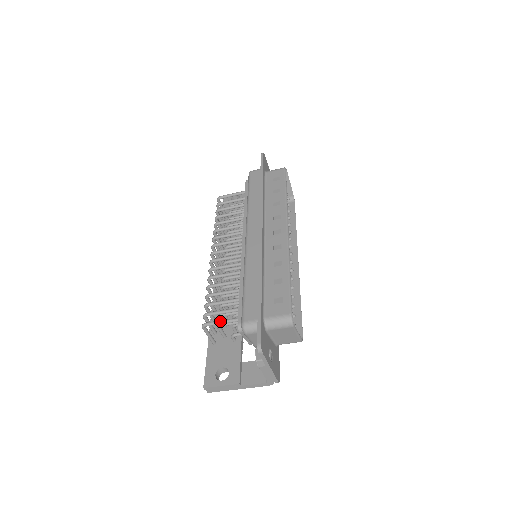
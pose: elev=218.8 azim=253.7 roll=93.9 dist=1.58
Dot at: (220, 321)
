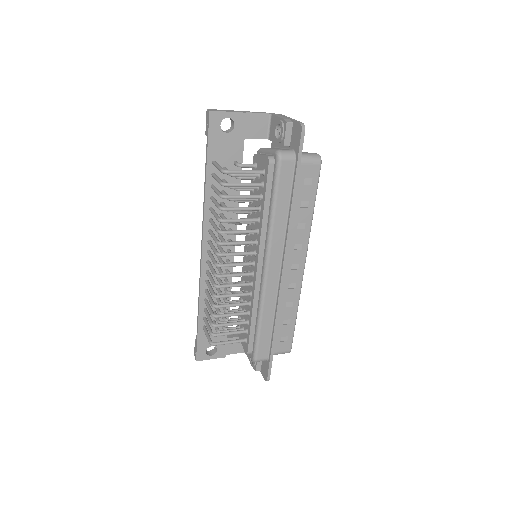
Dot at: occluded
